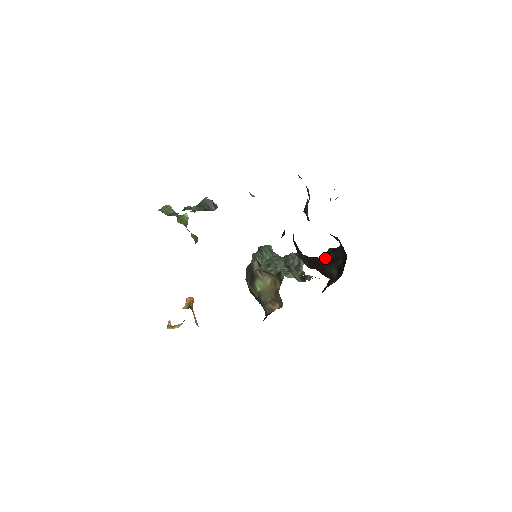
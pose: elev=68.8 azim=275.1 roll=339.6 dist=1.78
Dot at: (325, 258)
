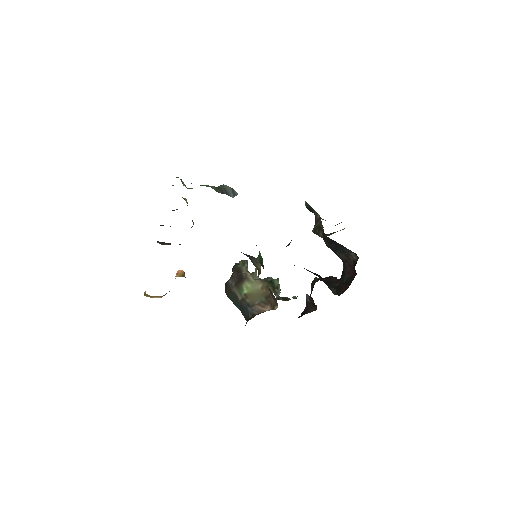
Dot at: (320, 280)
